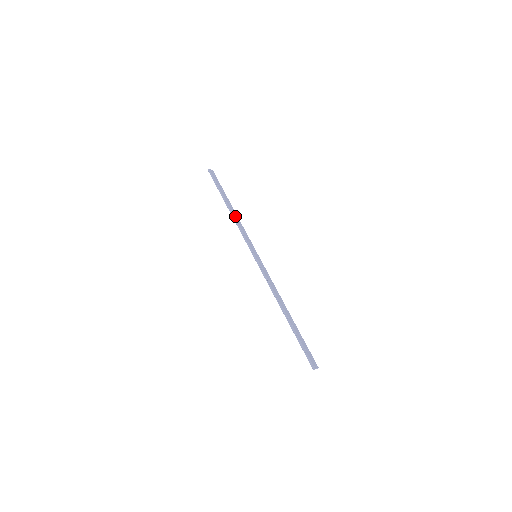
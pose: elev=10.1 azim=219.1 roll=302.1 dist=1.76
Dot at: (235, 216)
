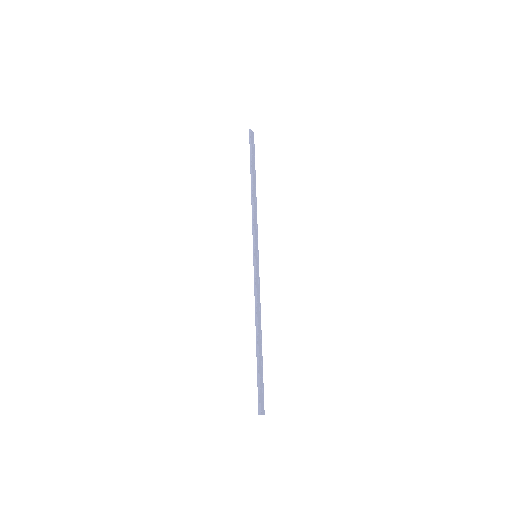
Dot at: (254, 199)
